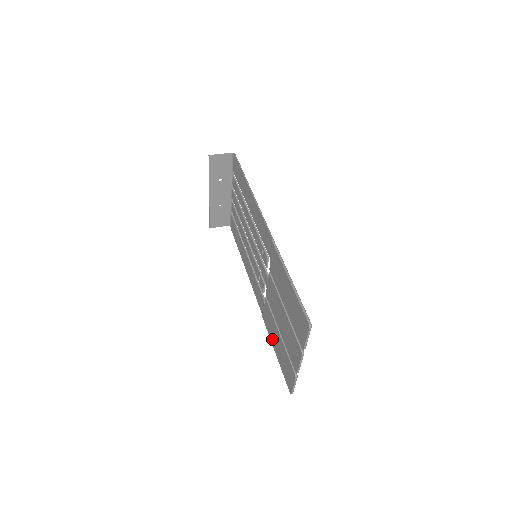
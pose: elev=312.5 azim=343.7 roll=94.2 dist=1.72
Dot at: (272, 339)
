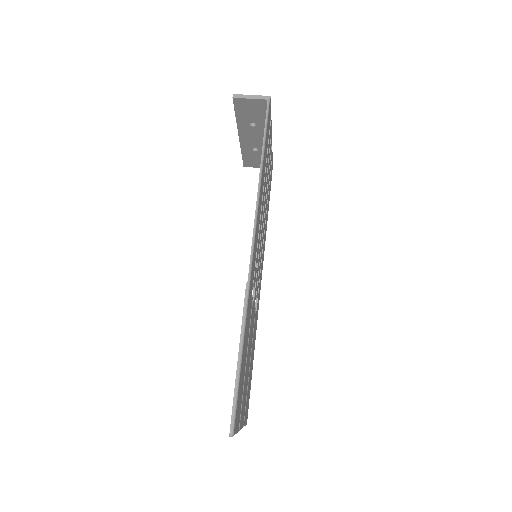
Dot at: occluded
